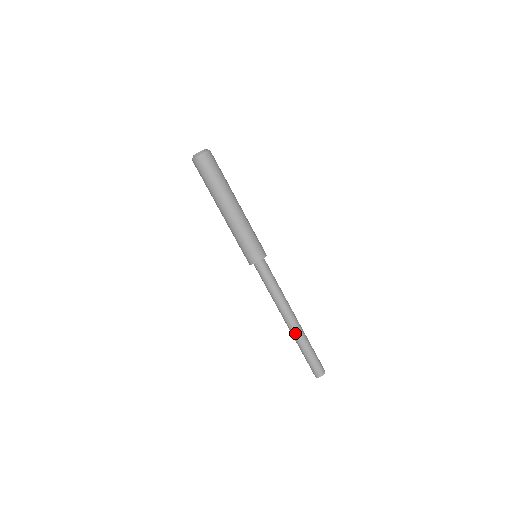
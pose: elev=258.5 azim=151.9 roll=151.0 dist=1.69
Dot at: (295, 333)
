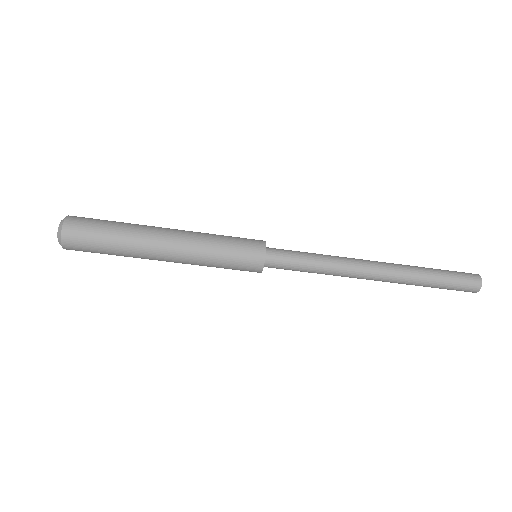
Dot at: occluded
